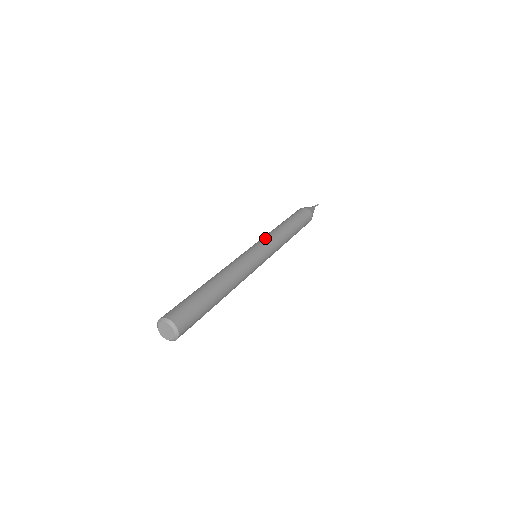
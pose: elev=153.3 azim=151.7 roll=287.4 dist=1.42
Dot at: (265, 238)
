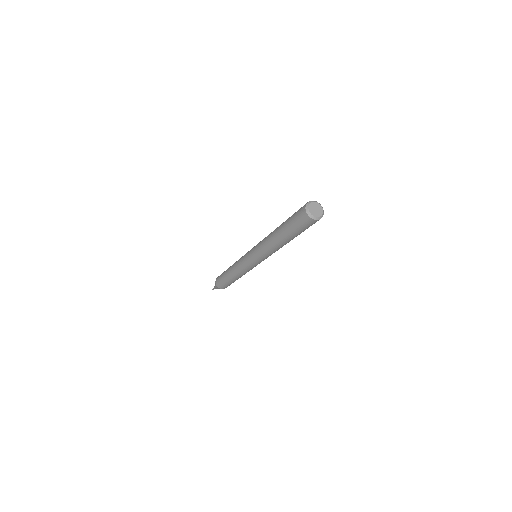
Dot at: occluded
